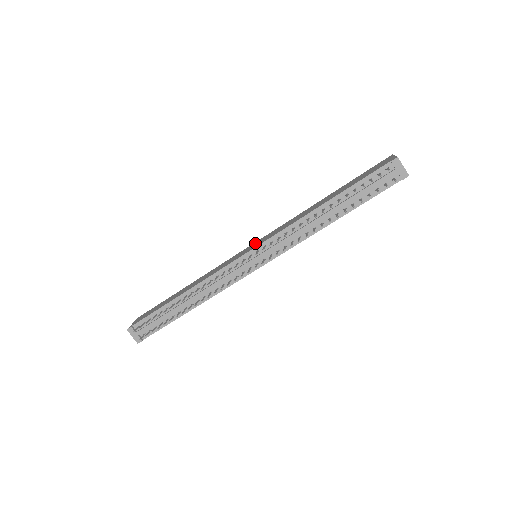
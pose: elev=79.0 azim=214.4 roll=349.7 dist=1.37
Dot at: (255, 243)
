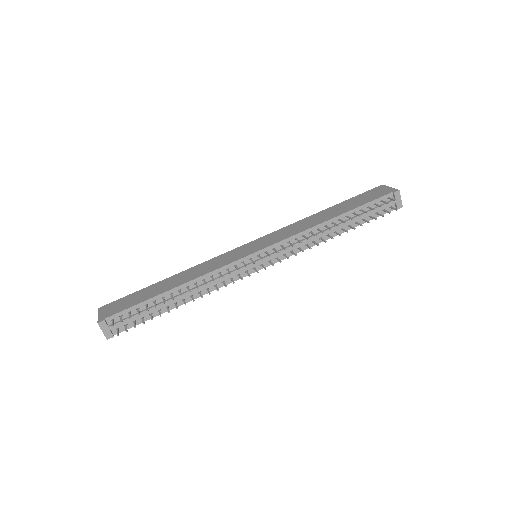
Dot at: (254, 243)
